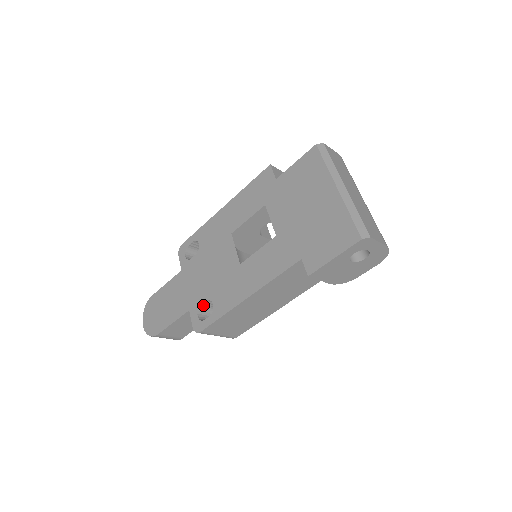
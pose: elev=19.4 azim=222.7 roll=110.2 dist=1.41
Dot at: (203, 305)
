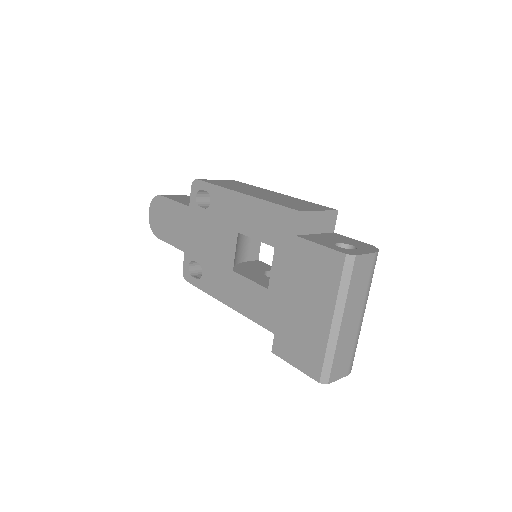
Dot at: (196, 260)
